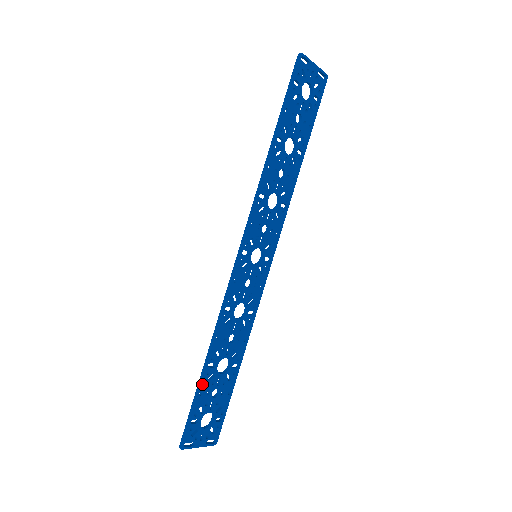
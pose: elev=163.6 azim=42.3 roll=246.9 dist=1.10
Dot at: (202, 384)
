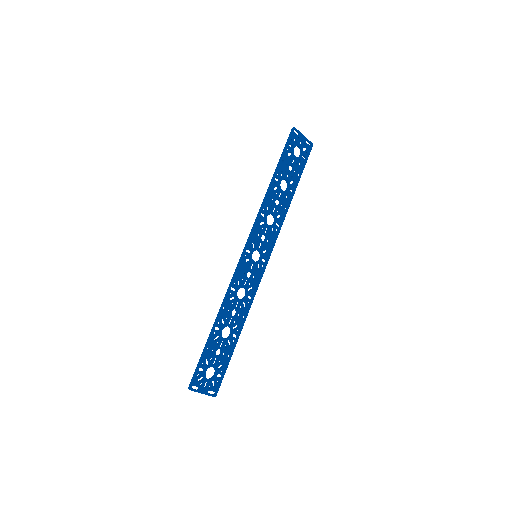
Dot at: (210, 341)
